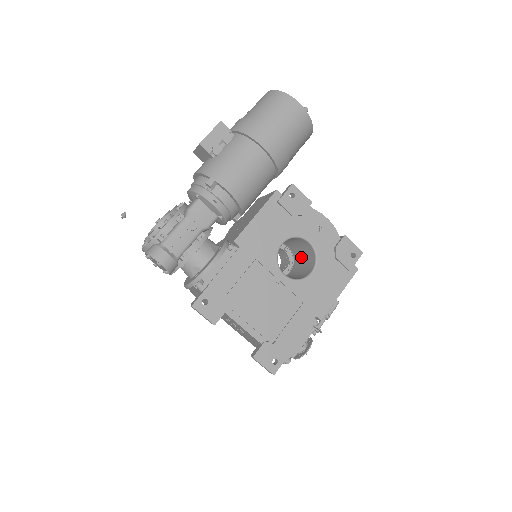
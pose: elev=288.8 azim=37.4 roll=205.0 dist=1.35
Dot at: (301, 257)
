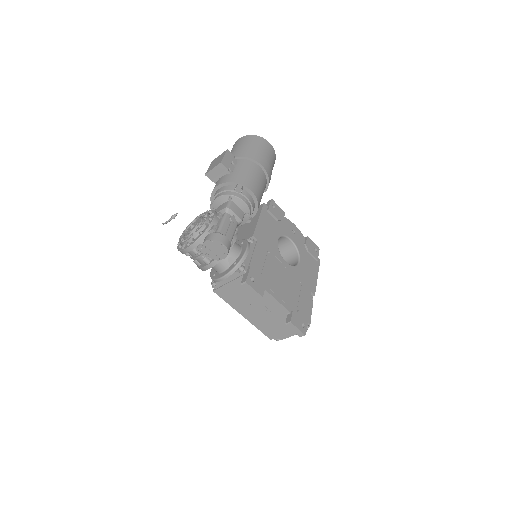
Dot at: occluded
